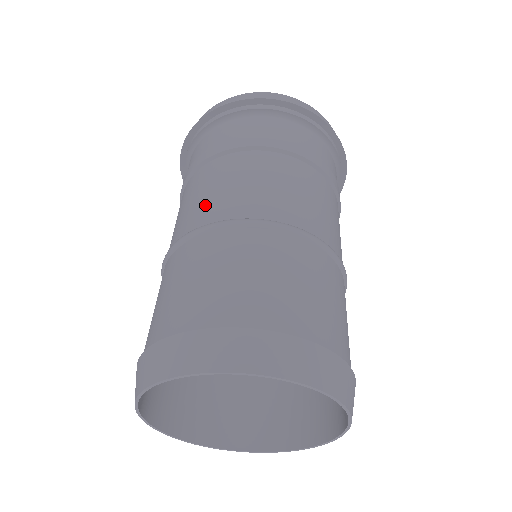
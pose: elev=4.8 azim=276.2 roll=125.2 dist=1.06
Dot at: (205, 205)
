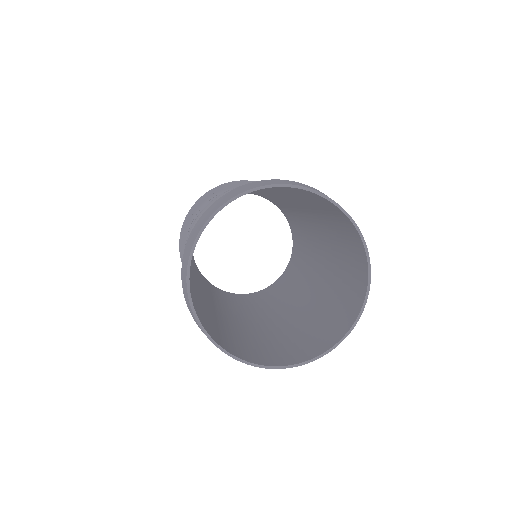
Dot at: occluded
